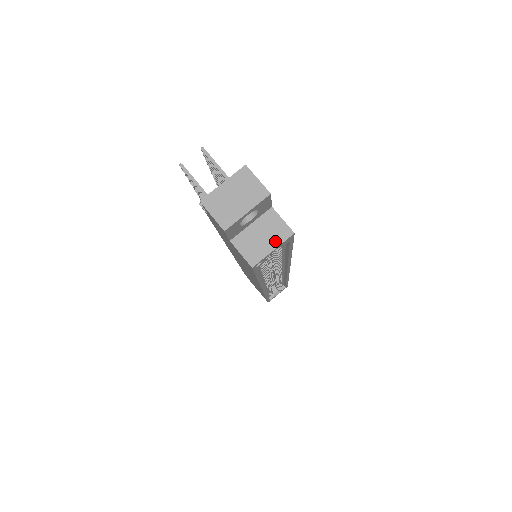
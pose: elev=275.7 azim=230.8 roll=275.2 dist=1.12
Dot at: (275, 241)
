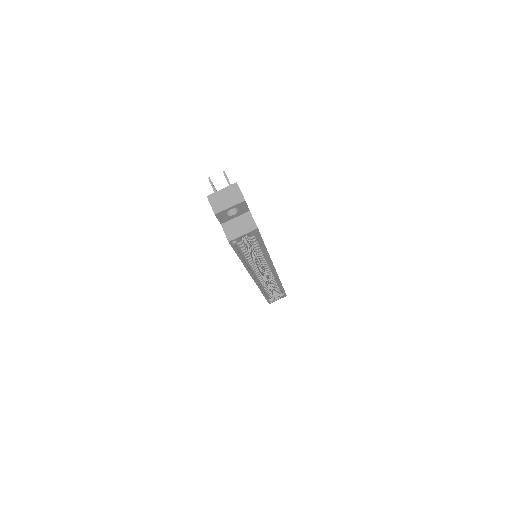
Dot at: (246, 230)
